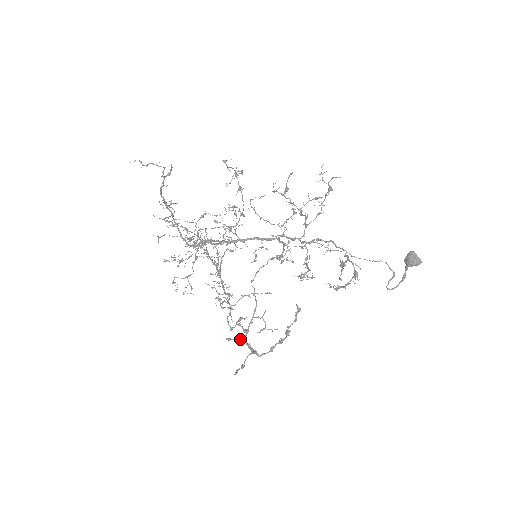
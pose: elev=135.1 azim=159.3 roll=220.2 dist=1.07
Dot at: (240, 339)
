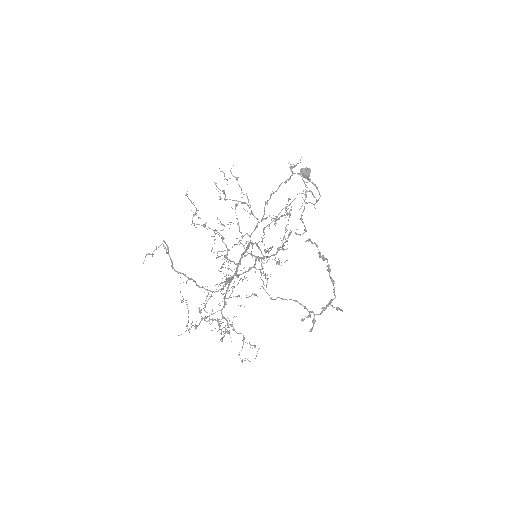
Dot at: (315, 320)
